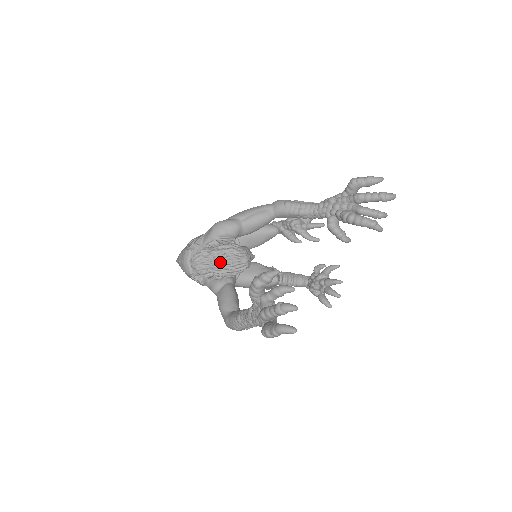
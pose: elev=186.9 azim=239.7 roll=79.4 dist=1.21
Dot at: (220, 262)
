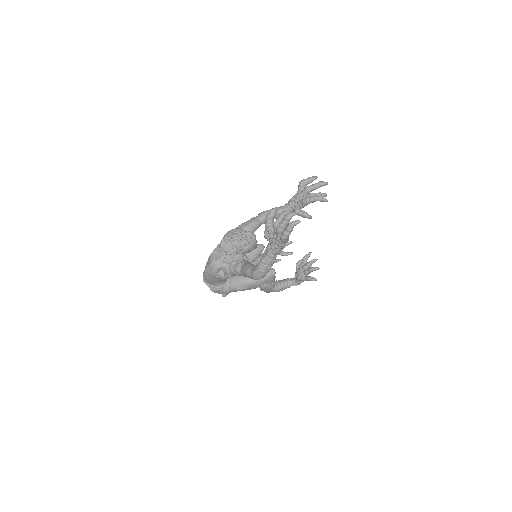
Dot at: (239, 240)
